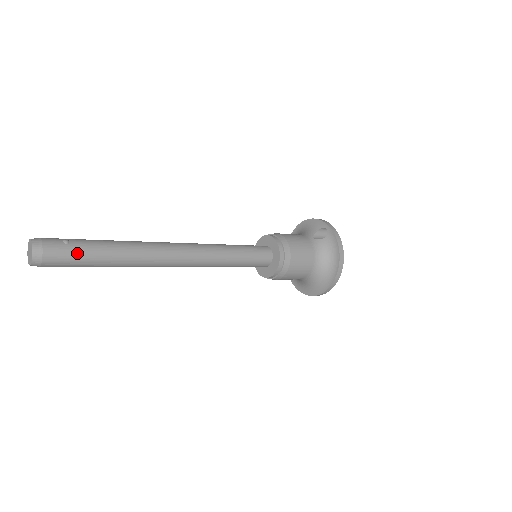
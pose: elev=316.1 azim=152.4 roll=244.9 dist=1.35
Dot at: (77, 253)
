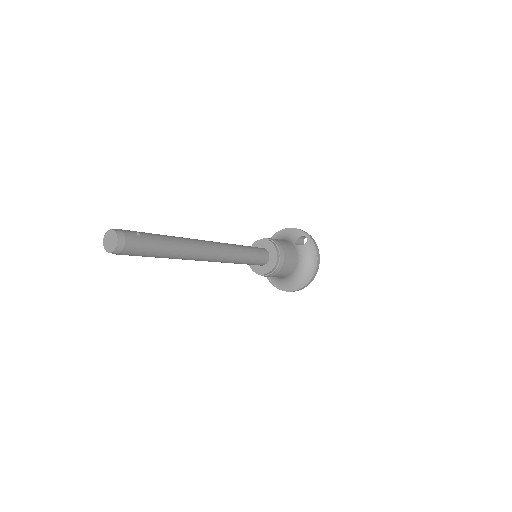
Dot at: (147, 244)
